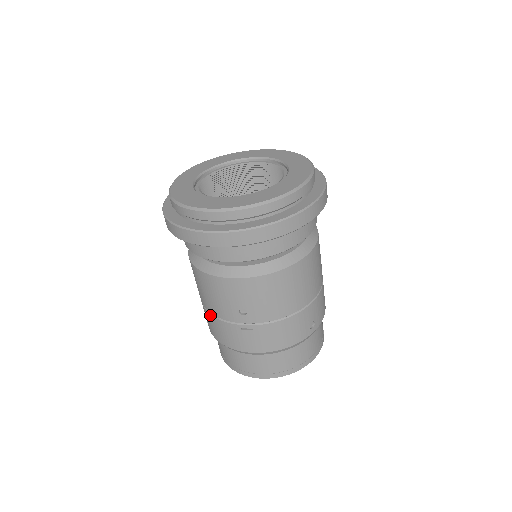
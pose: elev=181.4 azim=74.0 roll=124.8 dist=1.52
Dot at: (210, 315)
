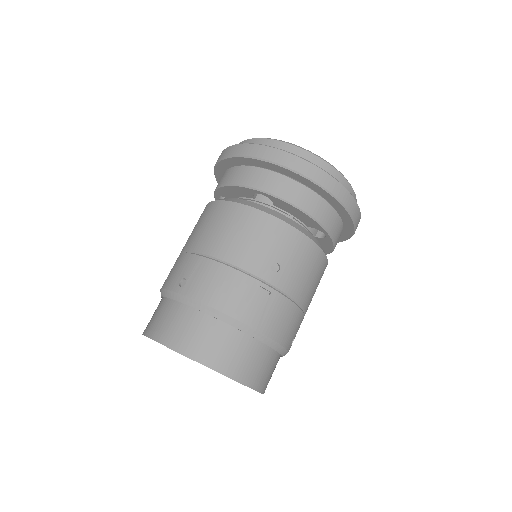
Dot at: (217, 263)
